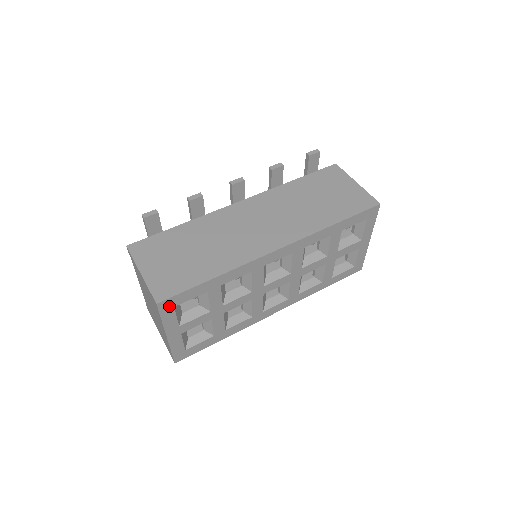
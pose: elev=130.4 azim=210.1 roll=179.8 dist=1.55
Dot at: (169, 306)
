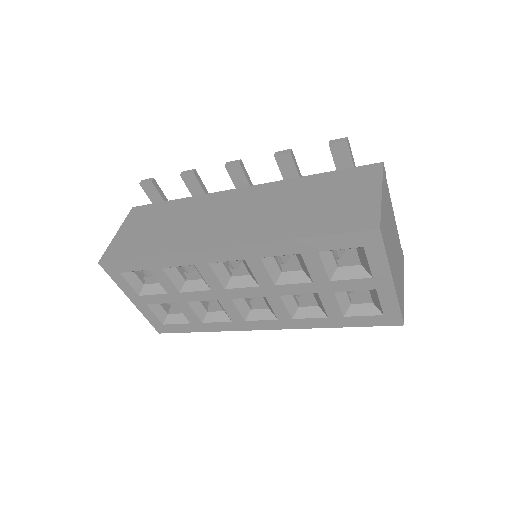
Dot at: (114, 270)
